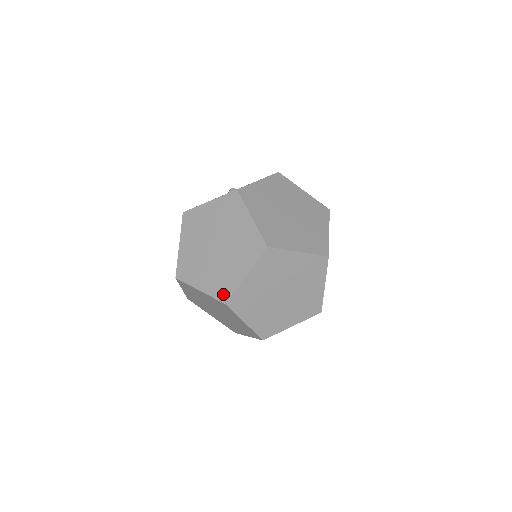
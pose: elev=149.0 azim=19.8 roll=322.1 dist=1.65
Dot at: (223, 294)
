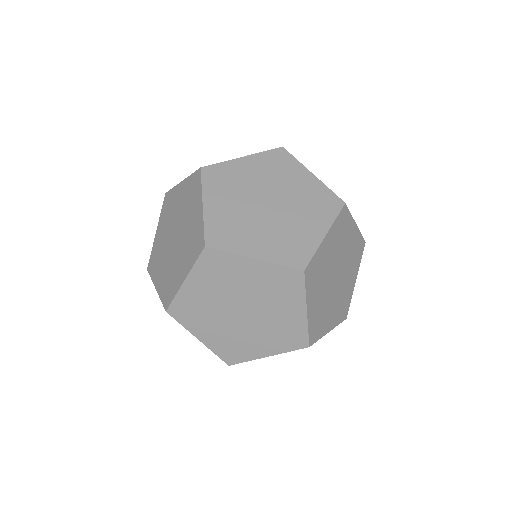
Dot at: (297, 259)
